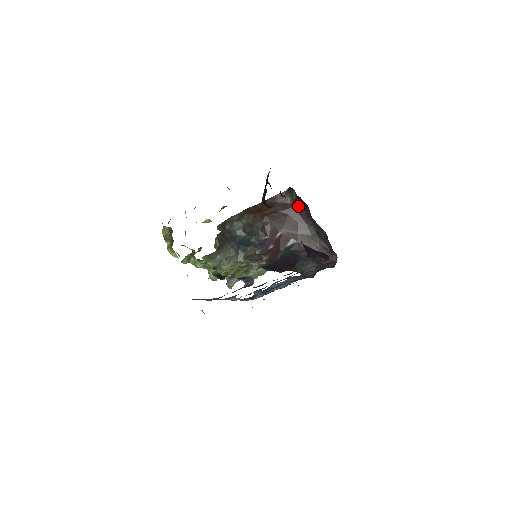
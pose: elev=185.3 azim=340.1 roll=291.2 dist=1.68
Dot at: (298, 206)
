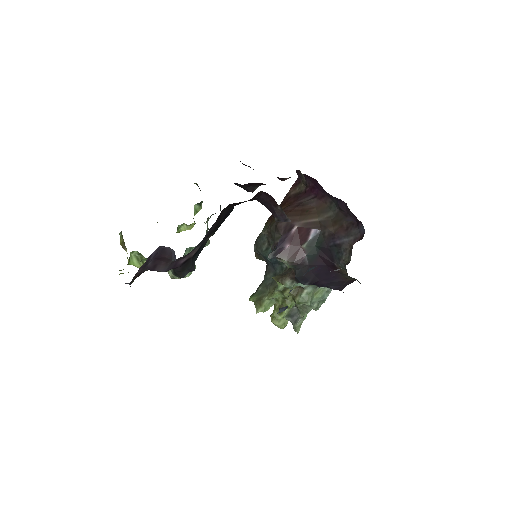
Dot at: (311, 188)
